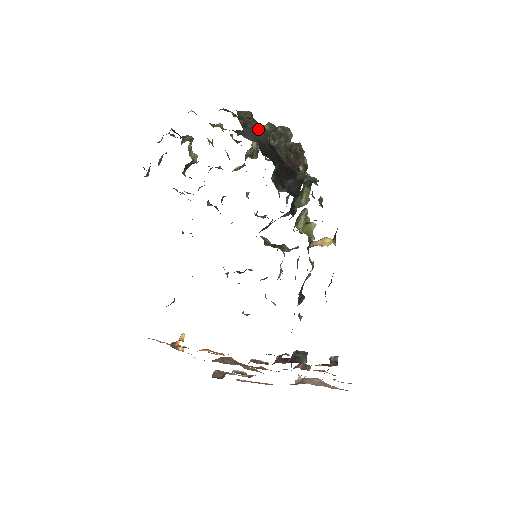
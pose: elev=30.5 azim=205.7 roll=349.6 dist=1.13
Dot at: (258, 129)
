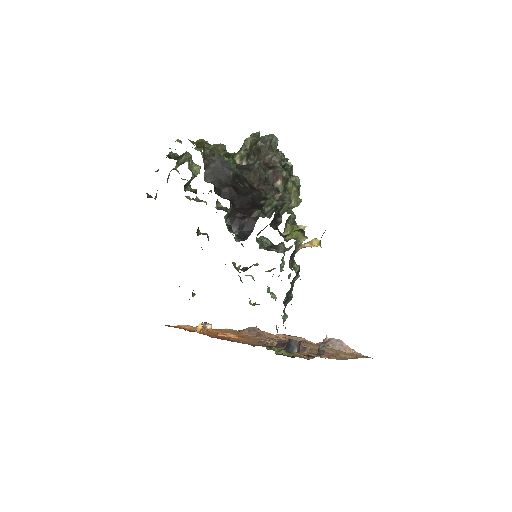
Dot at: (221, 166)
